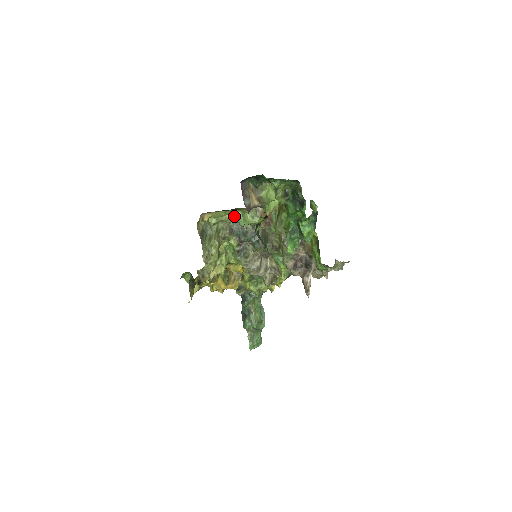
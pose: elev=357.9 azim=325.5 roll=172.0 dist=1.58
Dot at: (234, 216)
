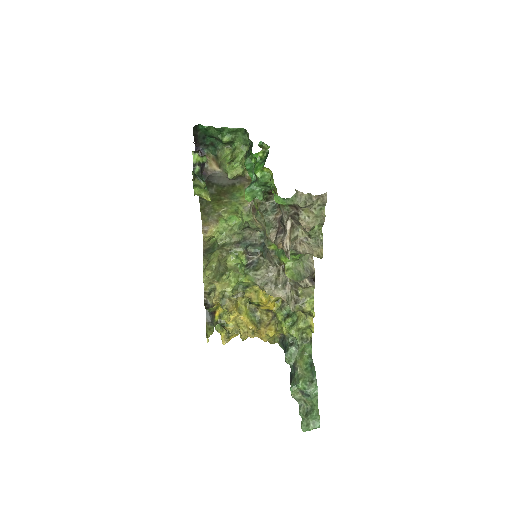
Dot at: (236, 225)
